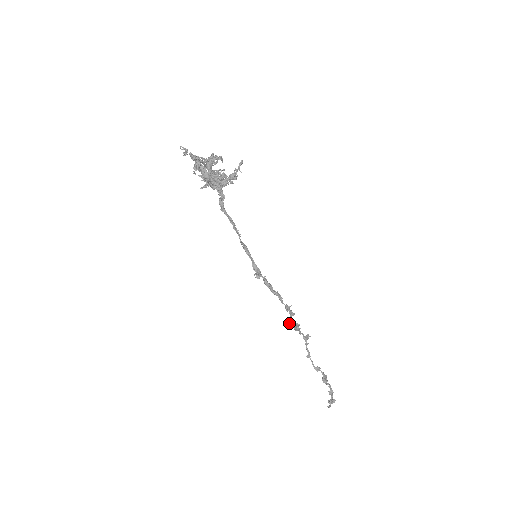
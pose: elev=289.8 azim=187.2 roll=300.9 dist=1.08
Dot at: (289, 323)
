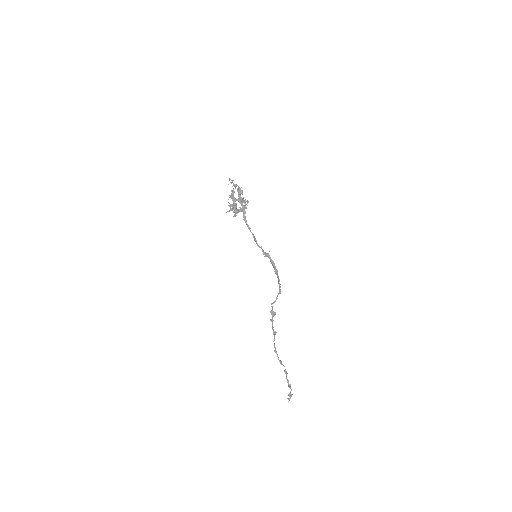
Dot at: (272, 308)
